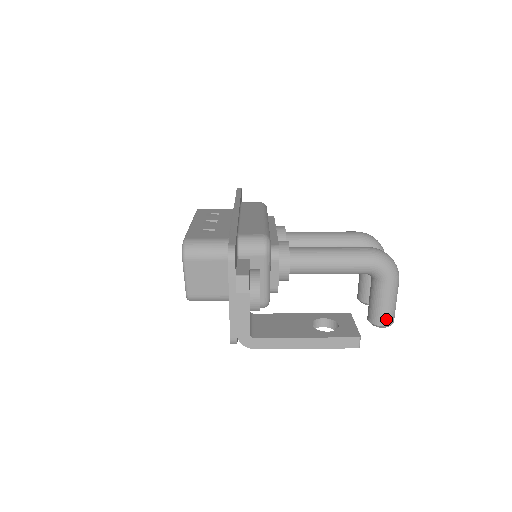
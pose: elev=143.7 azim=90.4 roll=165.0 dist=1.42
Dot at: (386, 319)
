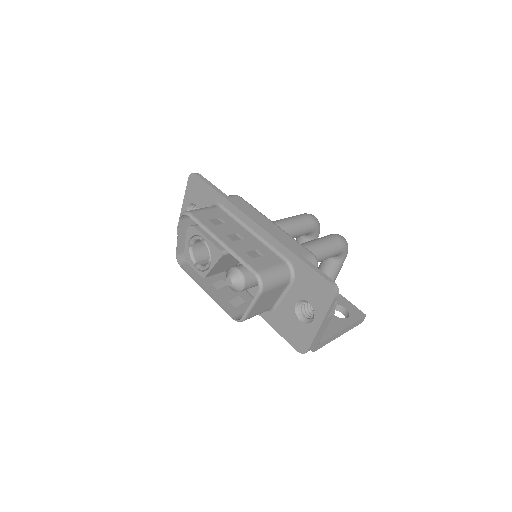
Dot at: occluded
